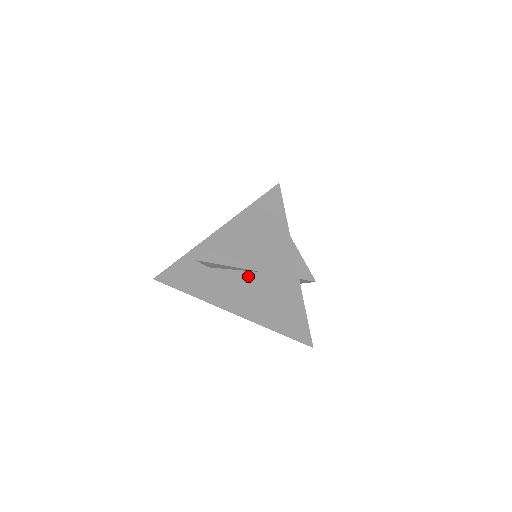
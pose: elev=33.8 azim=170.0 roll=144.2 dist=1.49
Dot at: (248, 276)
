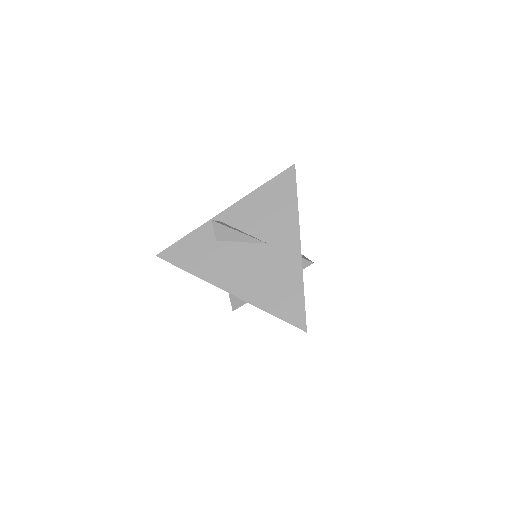
Dot at: (253, 248)
